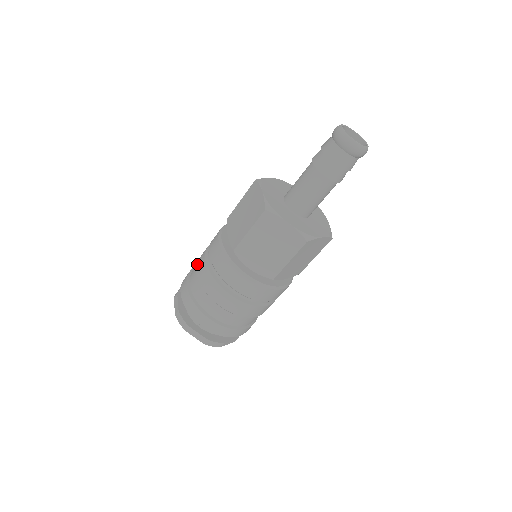
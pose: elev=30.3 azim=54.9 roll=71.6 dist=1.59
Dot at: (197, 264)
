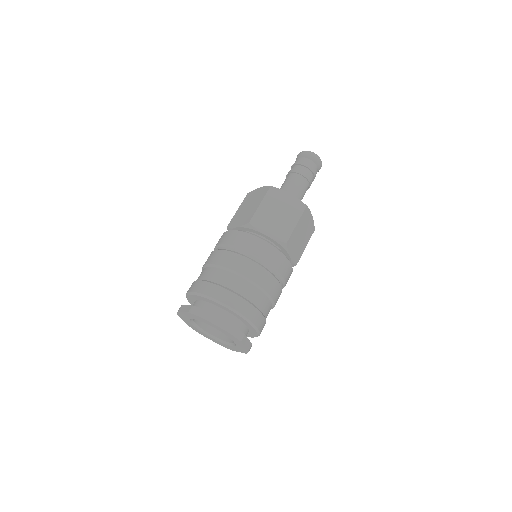
Dot at: (206, 262)
